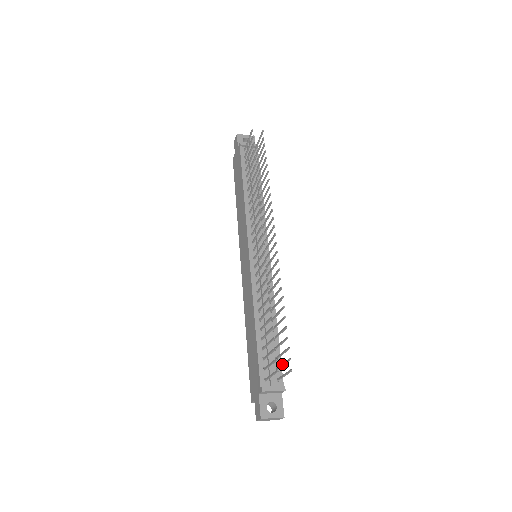
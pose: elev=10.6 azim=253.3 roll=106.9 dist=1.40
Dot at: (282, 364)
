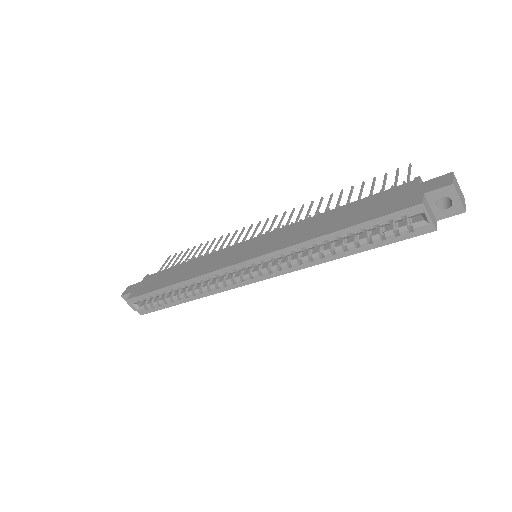
Dot at: occluded
